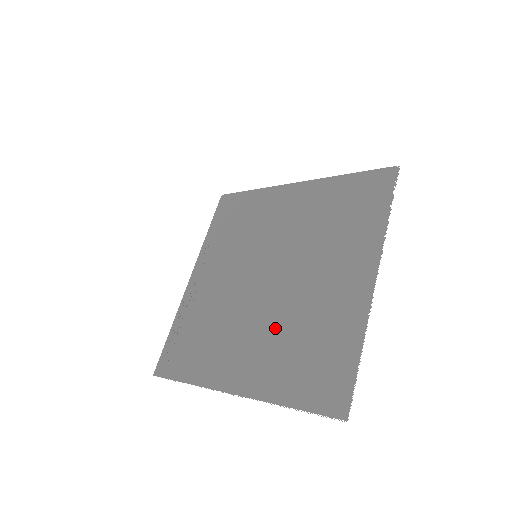
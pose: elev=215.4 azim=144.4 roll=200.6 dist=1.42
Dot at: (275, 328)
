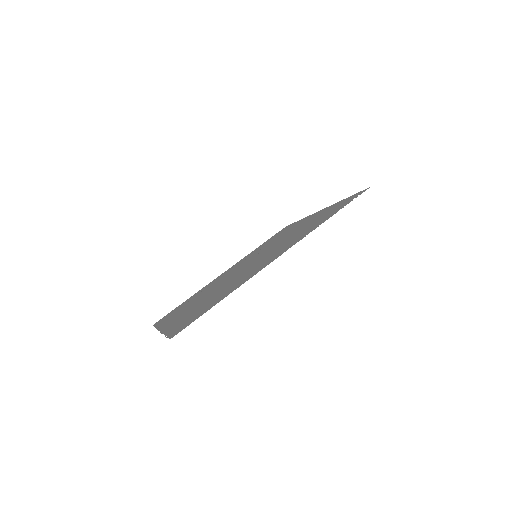
Dot at: (213, 293)
